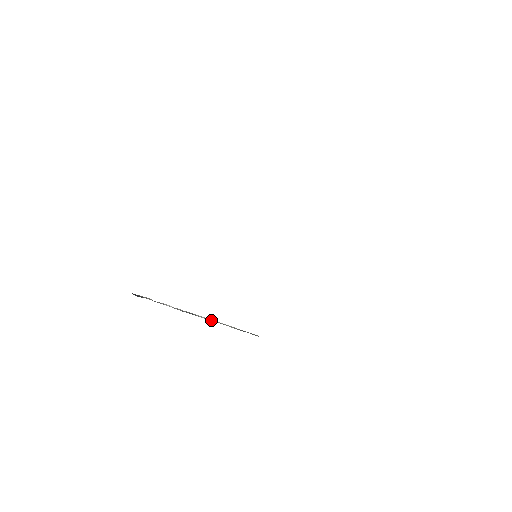
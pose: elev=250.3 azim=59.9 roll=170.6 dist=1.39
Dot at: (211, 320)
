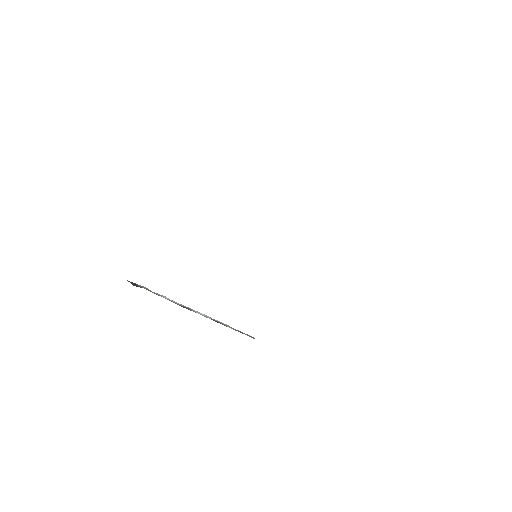
Dot at: (207, 317)
